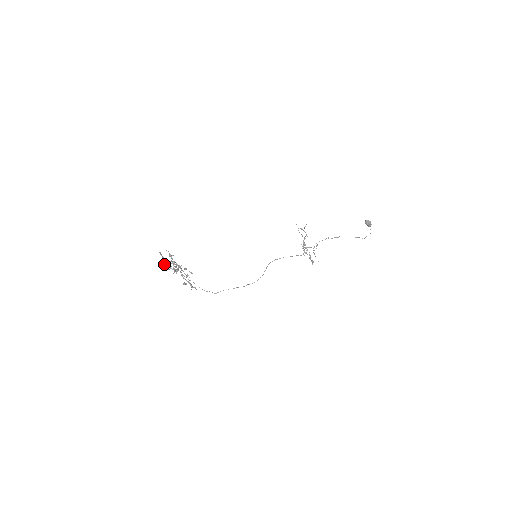
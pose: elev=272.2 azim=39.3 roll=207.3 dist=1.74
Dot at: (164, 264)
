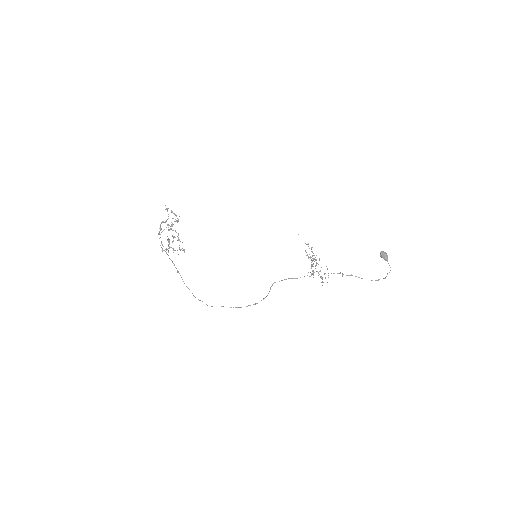
Dot at: occluded
